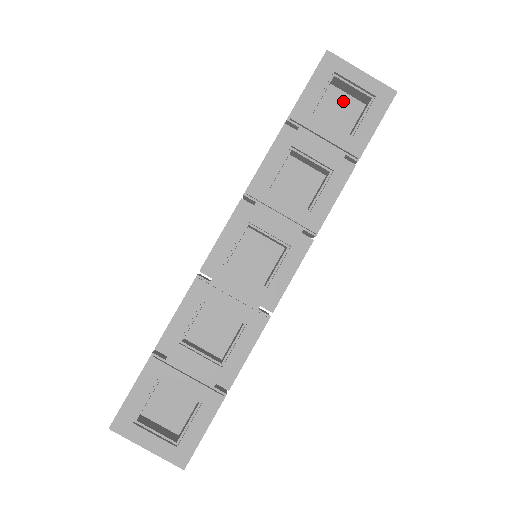
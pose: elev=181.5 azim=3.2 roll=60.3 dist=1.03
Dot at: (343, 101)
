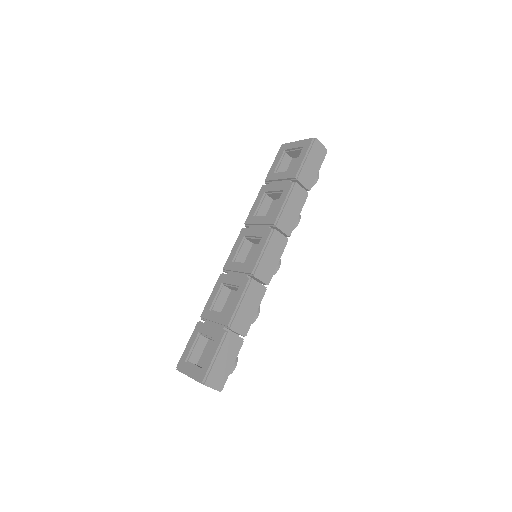
Dot at: occluded
